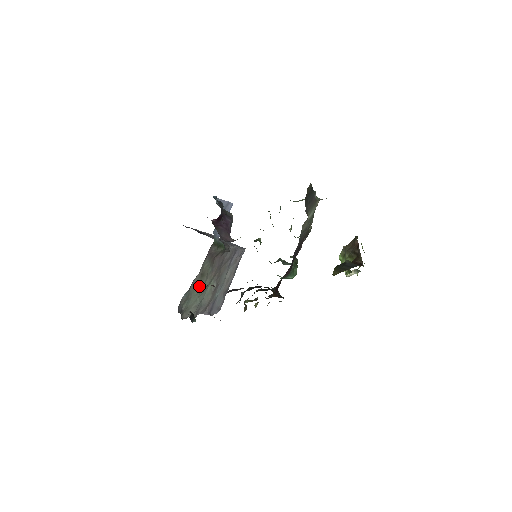
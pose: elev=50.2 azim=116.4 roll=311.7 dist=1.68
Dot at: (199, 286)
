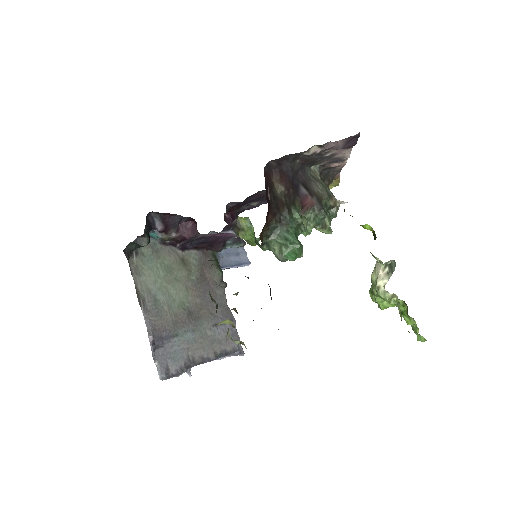
Dot at: (172, 267)
